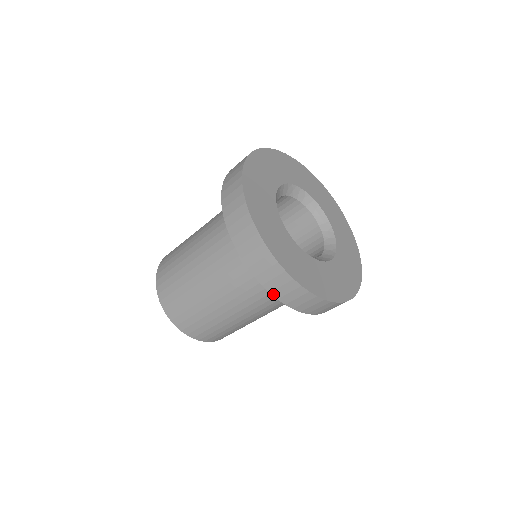
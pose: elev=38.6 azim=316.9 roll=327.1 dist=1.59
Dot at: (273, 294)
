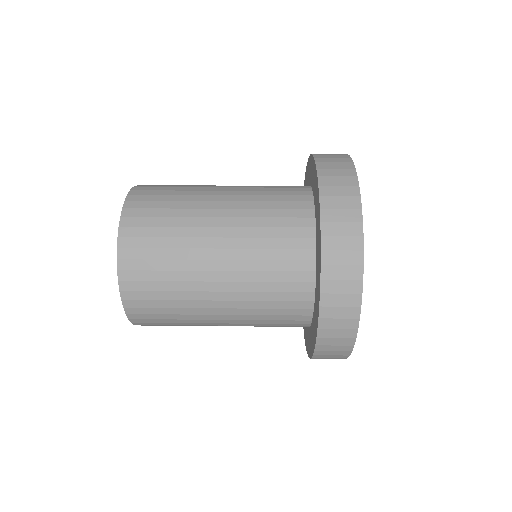
Dot at: occluded
